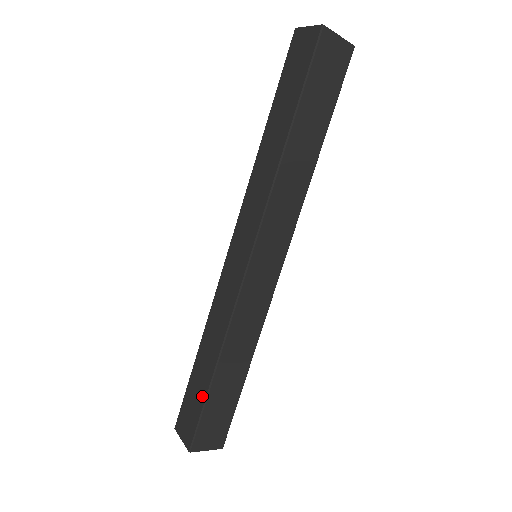
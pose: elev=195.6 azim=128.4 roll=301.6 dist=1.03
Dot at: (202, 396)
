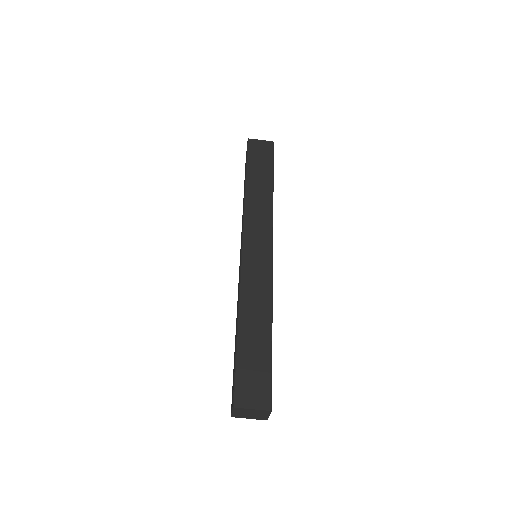
Dot at: (235, 355)
